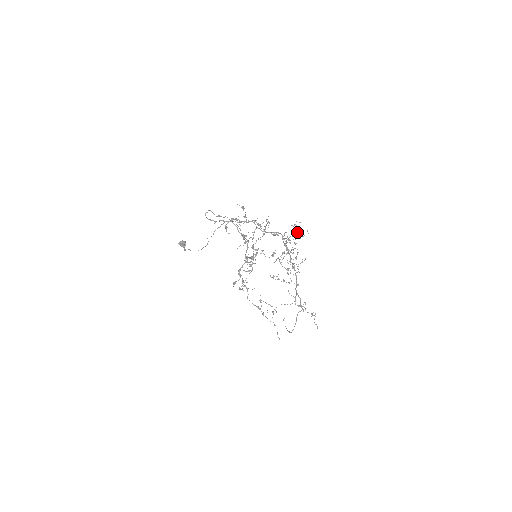
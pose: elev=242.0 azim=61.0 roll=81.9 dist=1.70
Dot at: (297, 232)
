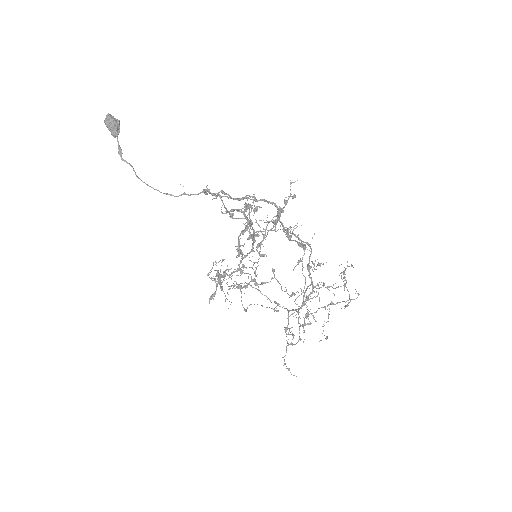
Dot at: (348, 305)
